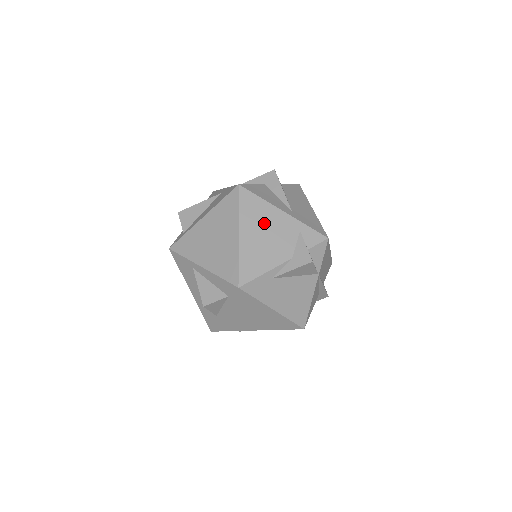
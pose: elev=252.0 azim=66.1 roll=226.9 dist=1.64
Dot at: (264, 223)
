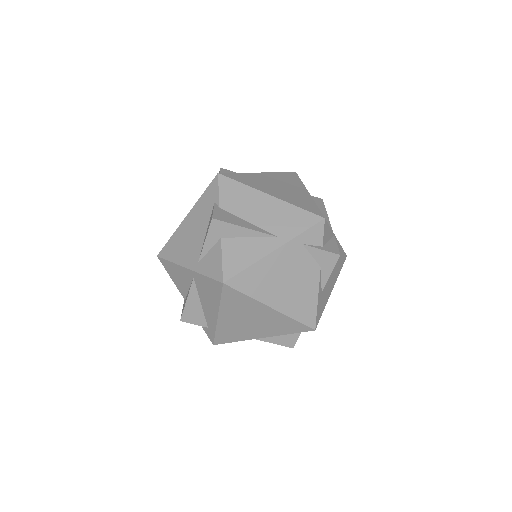
Dot at: (275, 277)
